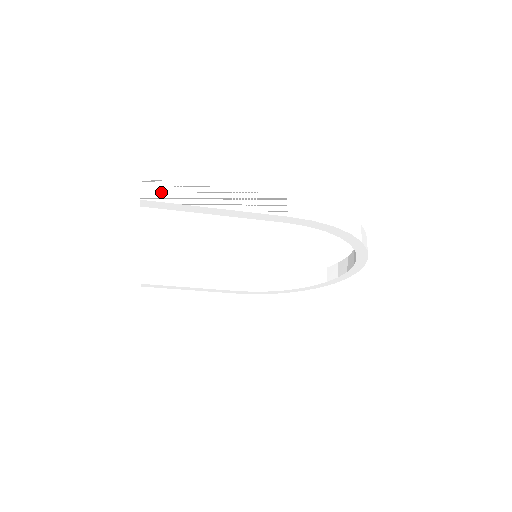
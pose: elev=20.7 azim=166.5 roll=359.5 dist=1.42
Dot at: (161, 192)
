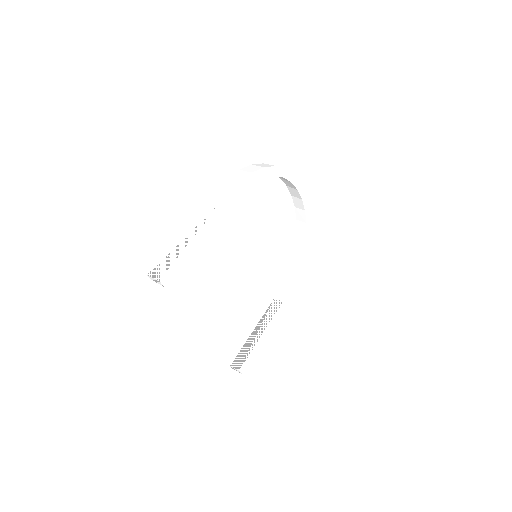
Dot at: (163, 266)
